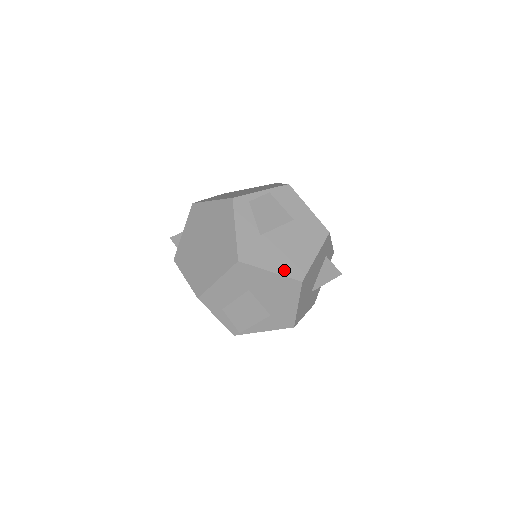
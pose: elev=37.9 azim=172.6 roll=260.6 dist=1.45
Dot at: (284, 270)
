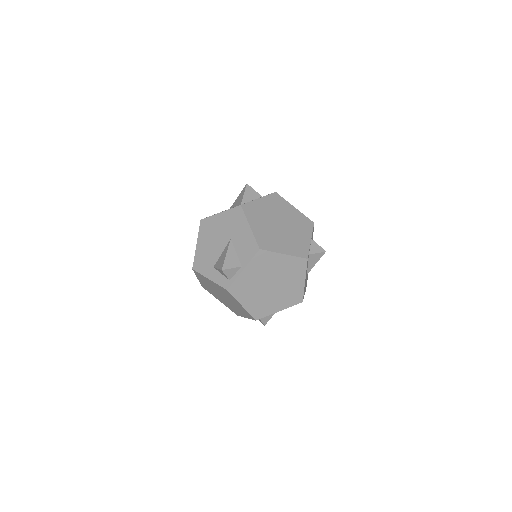
Dot at: occluded
